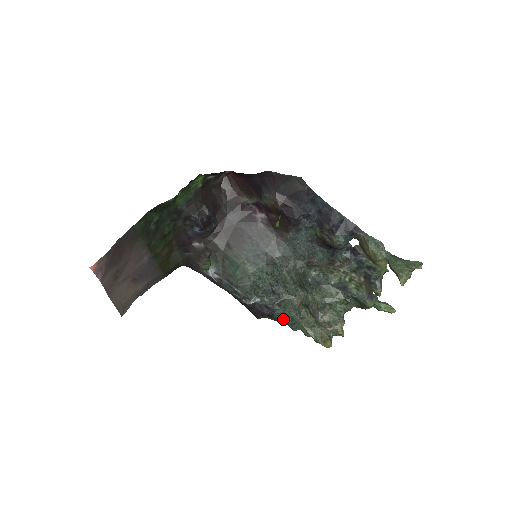
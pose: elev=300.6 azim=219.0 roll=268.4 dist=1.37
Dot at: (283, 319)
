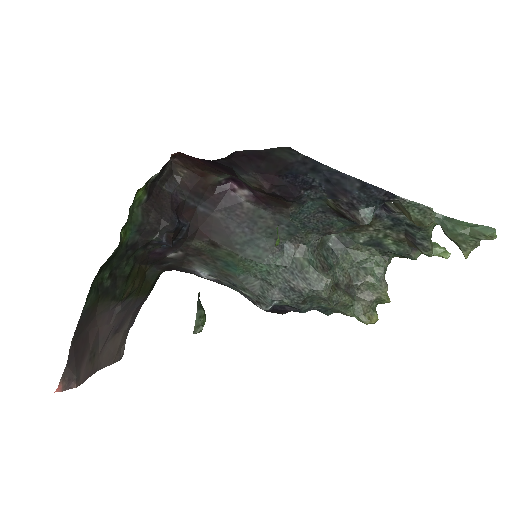
Dot at: (312, 309)
